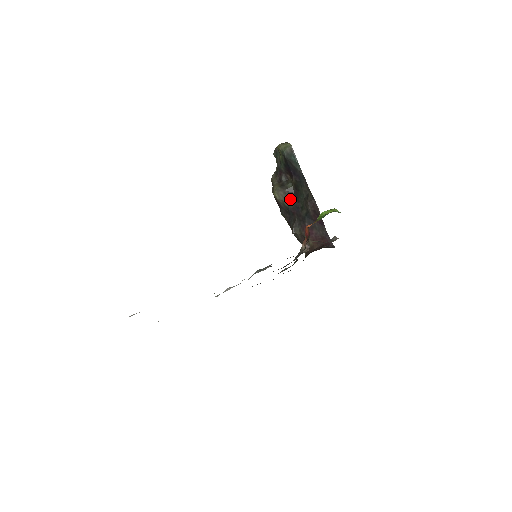
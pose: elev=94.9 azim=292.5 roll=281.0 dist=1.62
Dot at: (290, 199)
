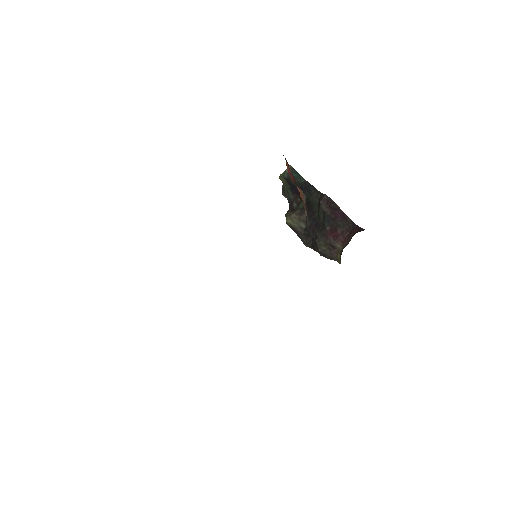
Dot at: (305, 218)
